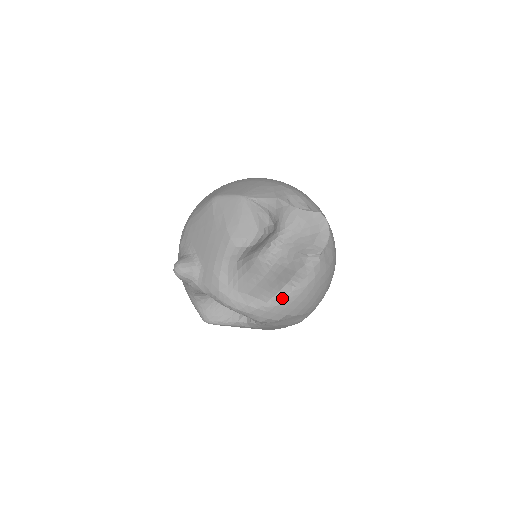
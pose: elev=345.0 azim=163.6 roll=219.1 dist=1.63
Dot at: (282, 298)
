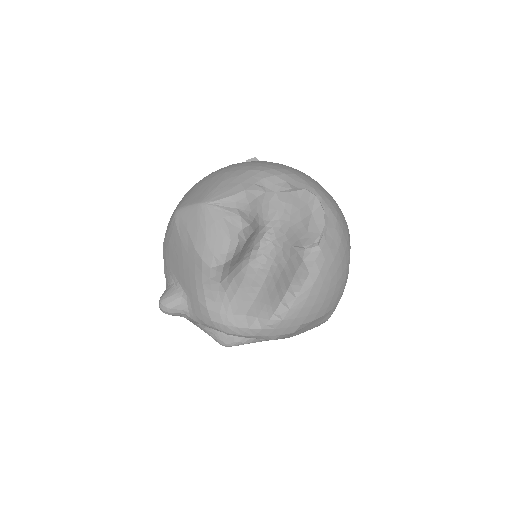
Dot at: (286, 309)
